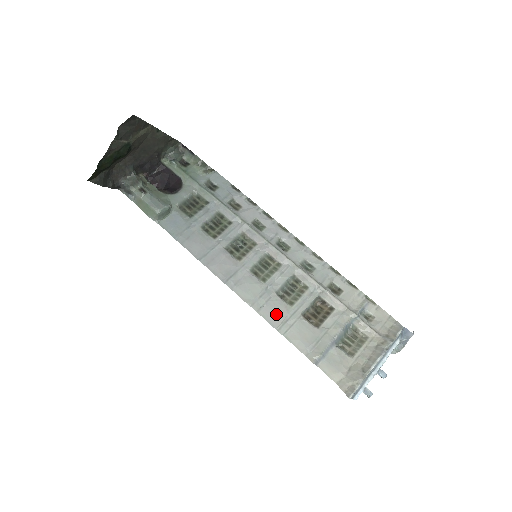
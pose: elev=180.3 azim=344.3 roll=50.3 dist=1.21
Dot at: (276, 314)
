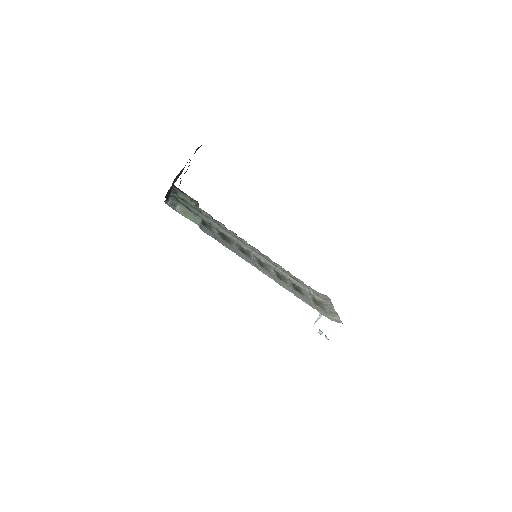
Dot at: (287, 287)
